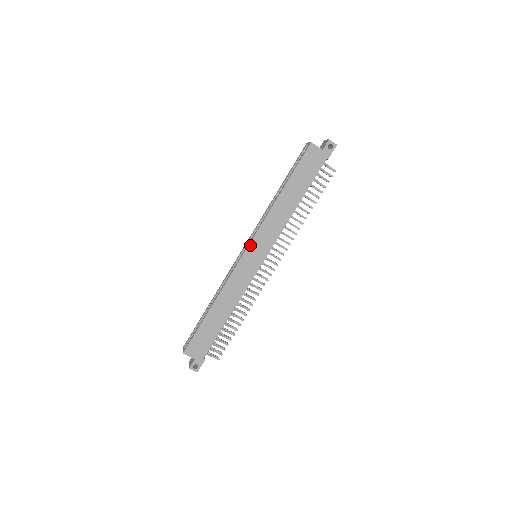
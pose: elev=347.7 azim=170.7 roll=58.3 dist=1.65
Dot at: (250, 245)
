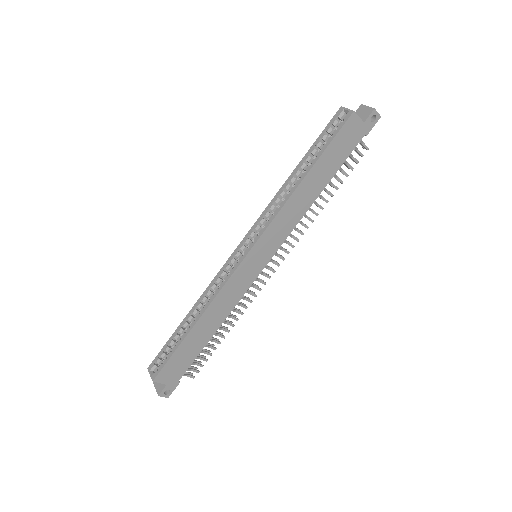
Dot at: (255, 246)
